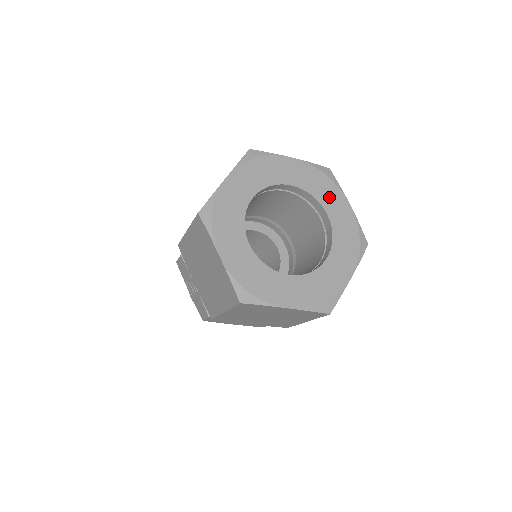
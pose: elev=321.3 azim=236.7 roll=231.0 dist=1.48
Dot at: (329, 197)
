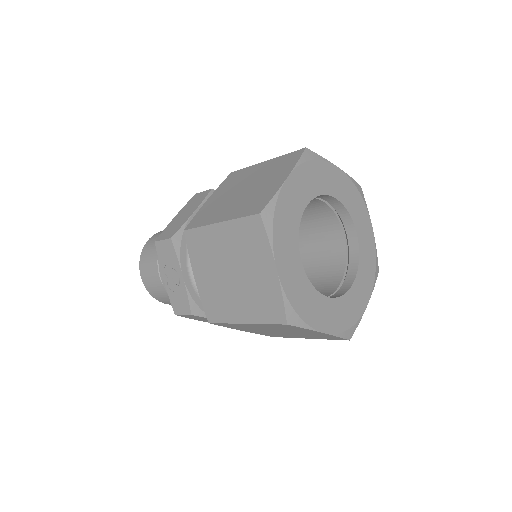
Dot at: (360, 217)
